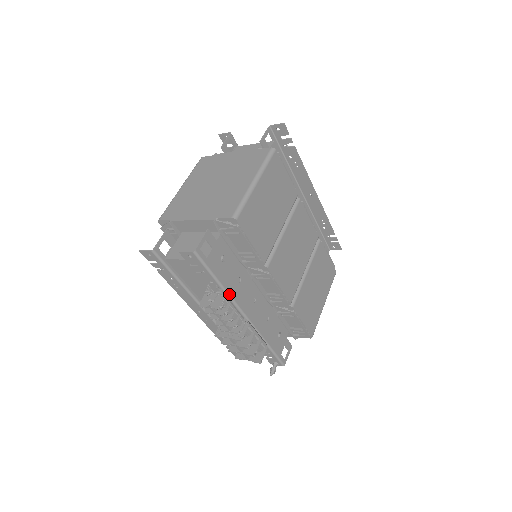
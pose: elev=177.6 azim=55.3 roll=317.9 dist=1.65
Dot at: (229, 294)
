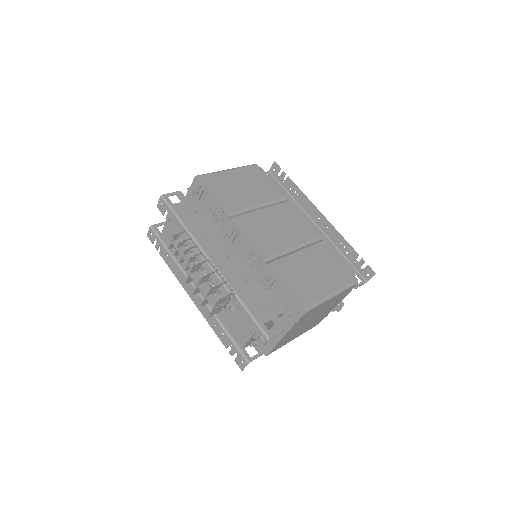
Dot at: (193, 236)
